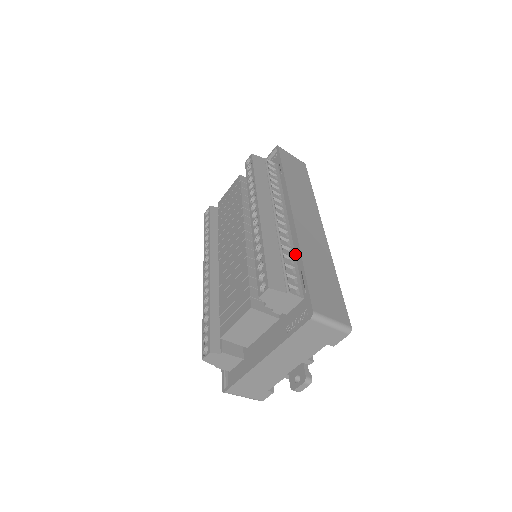
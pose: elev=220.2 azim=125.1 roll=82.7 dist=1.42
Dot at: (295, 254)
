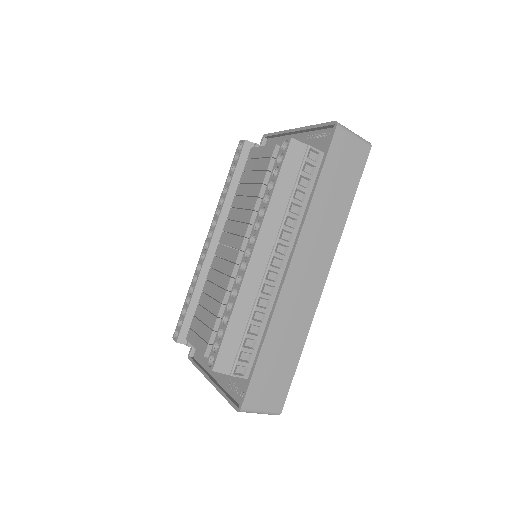
Dot at: (267, 320)
